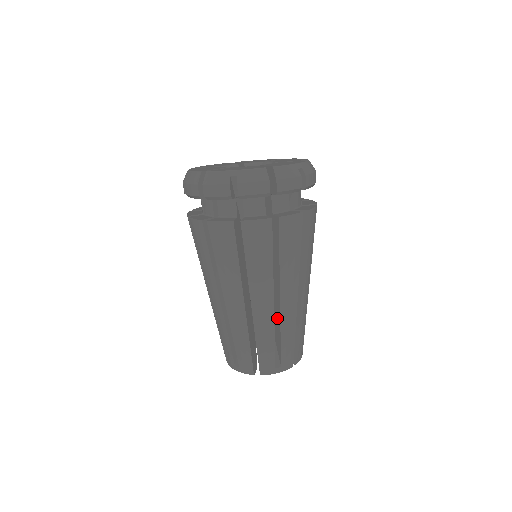
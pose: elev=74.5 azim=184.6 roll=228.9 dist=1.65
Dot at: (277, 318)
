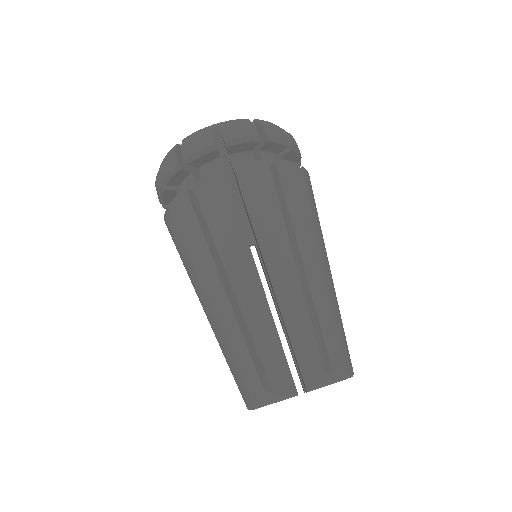
Dot at: (305, 299)
